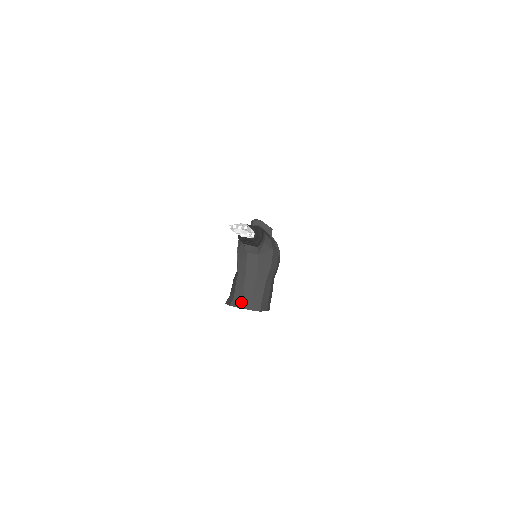
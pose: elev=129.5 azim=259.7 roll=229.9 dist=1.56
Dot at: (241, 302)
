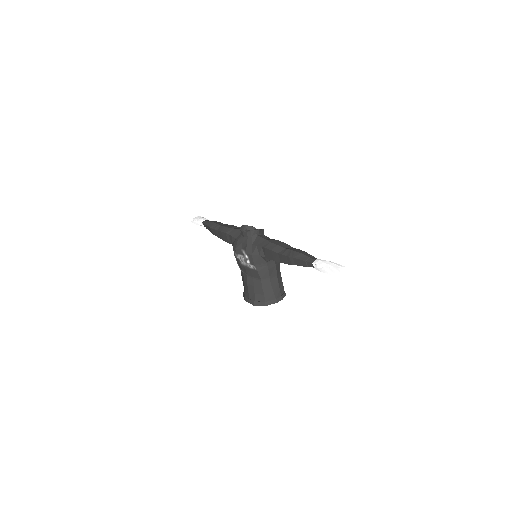
Dot at: (274, 299)
